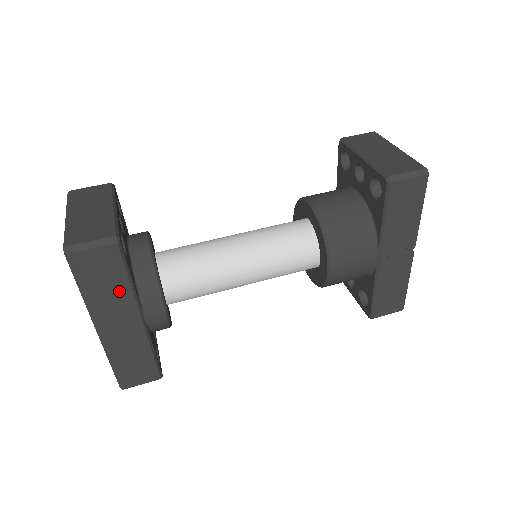
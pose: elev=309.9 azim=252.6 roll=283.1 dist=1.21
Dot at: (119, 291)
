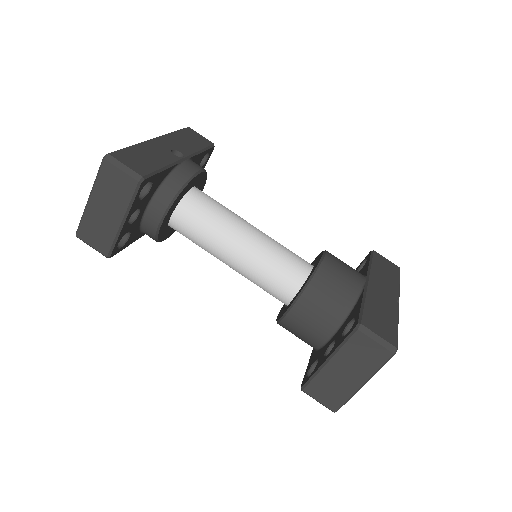
Dot at: occluded
